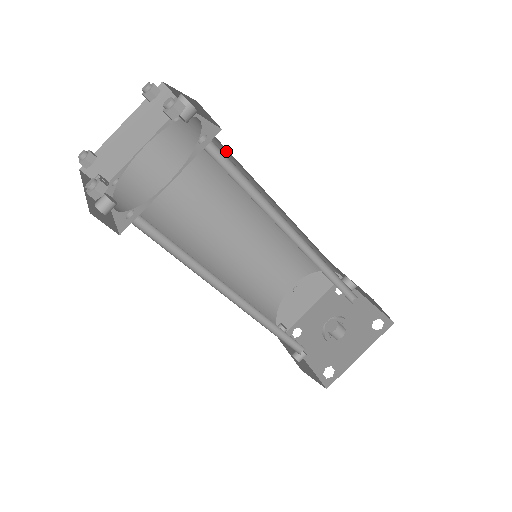
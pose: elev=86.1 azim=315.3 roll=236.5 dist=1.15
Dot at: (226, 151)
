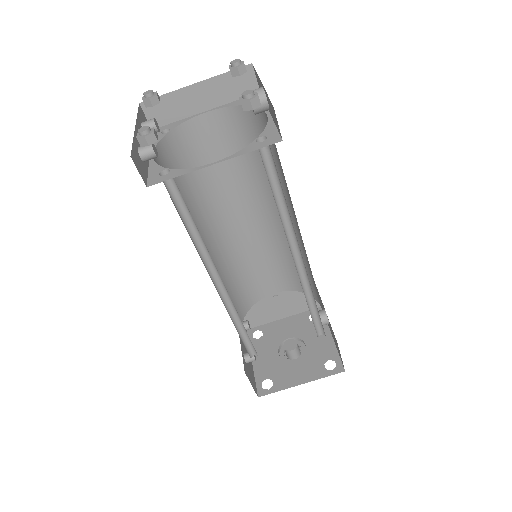
Dot at: (277, 154)
